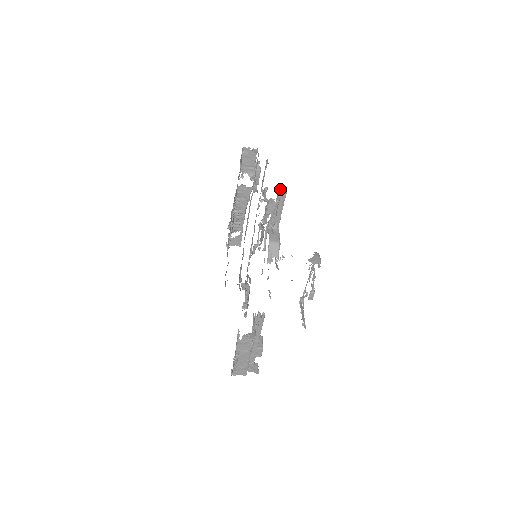
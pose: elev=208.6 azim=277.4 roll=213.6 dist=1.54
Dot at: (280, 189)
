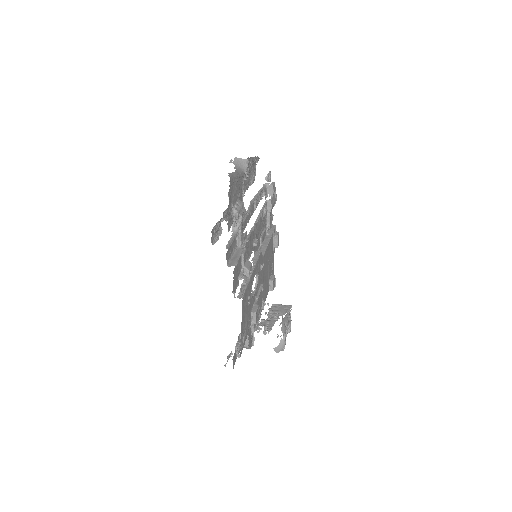
Dot at: occluded
